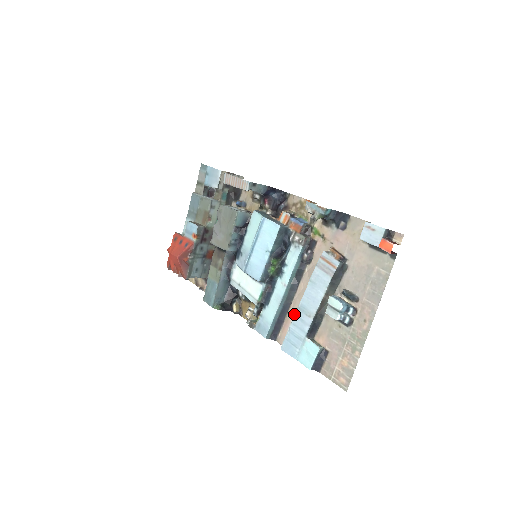
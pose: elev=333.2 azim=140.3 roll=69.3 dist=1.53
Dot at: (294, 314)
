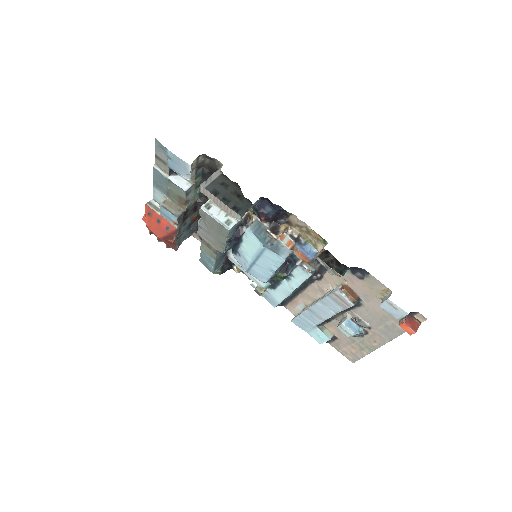
Dot at: (302, 302)
